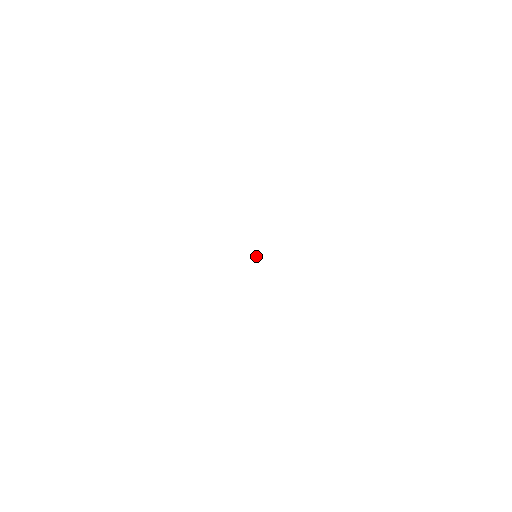
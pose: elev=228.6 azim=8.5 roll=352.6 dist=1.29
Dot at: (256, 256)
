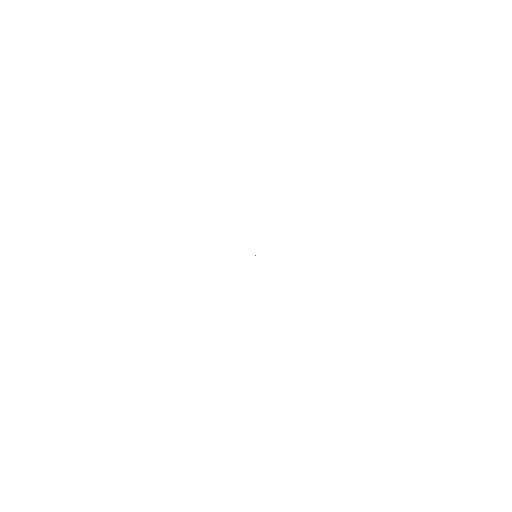
Dot at: occluded
